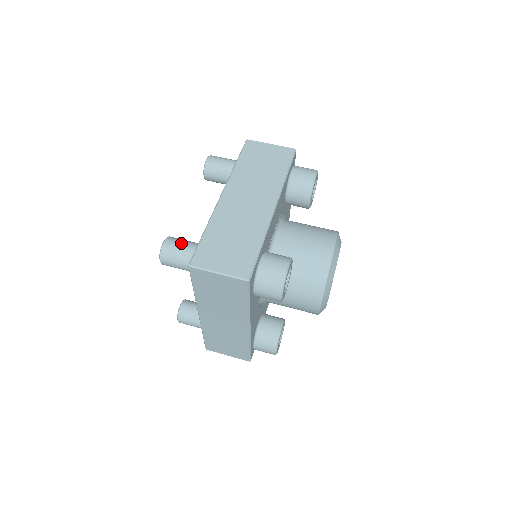
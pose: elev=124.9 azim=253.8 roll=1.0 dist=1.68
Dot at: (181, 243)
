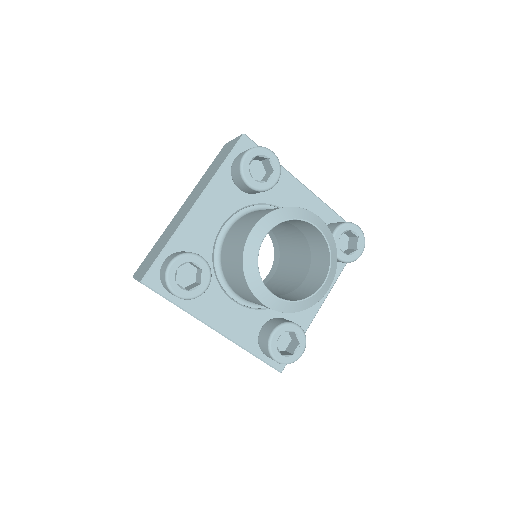
Dot at: occluded
